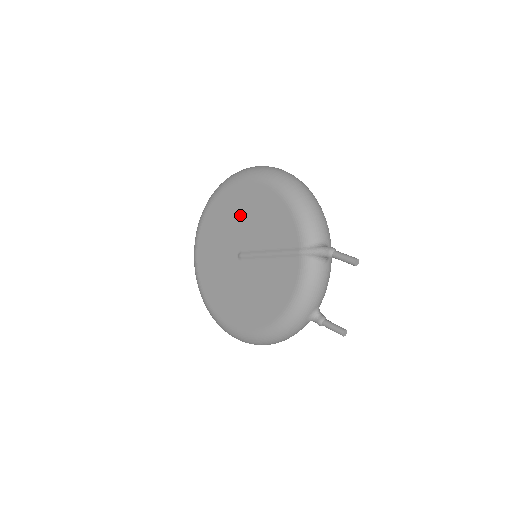
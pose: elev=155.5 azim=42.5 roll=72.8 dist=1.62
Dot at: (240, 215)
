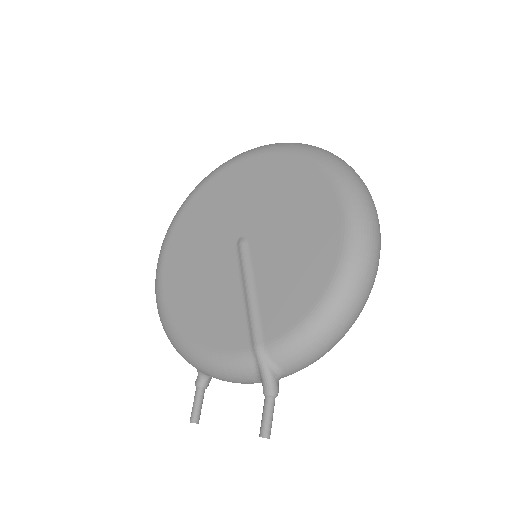
Dot at: (293, 220)
